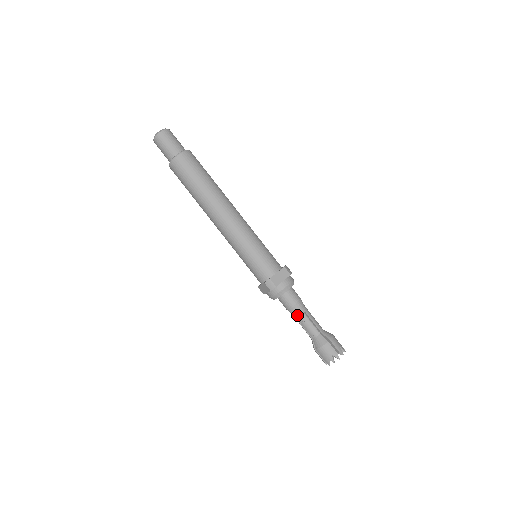
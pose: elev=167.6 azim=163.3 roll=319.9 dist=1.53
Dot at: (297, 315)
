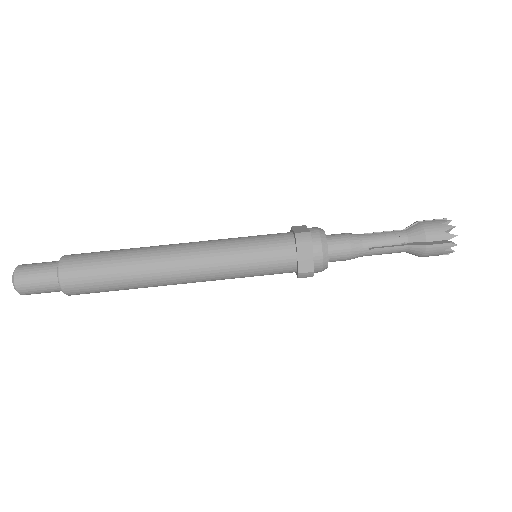
Dot at: (364, 241)
